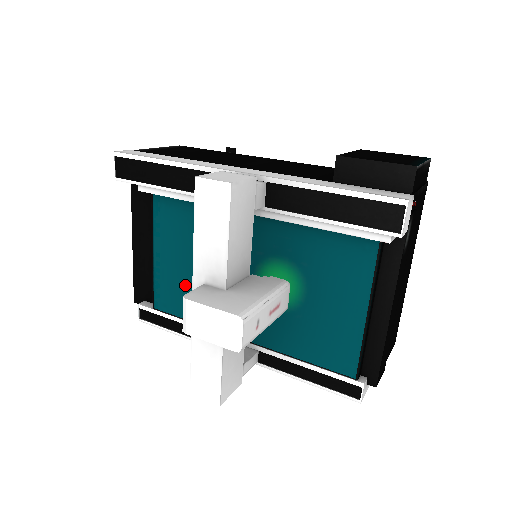
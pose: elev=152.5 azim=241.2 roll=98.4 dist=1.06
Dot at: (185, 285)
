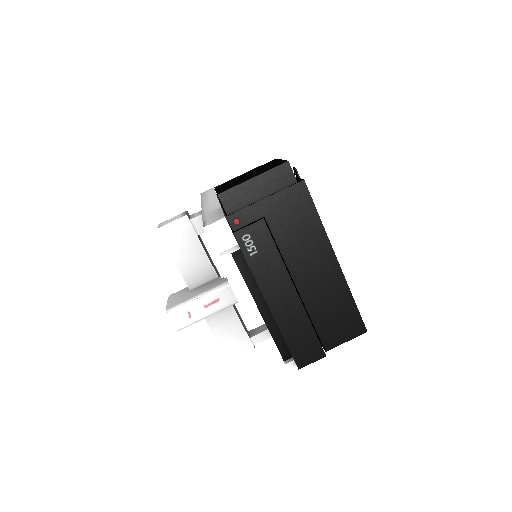
Dot at: occluded
